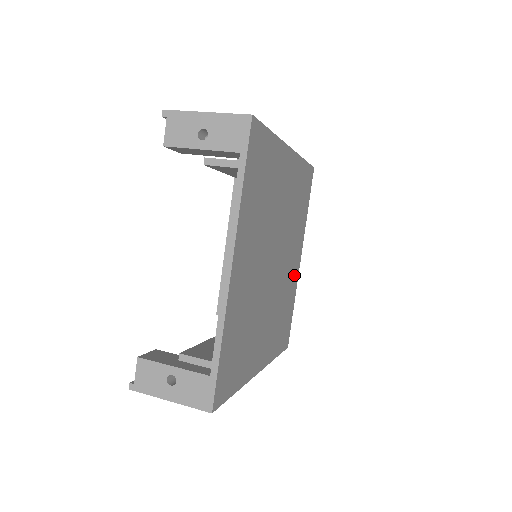
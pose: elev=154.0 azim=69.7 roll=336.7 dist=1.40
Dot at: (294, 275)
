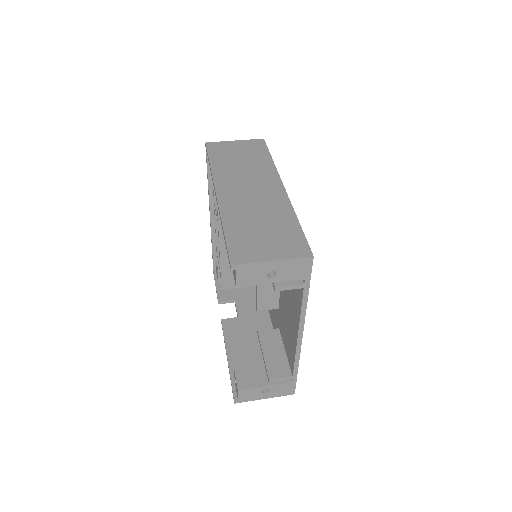
Dot at: occluded
